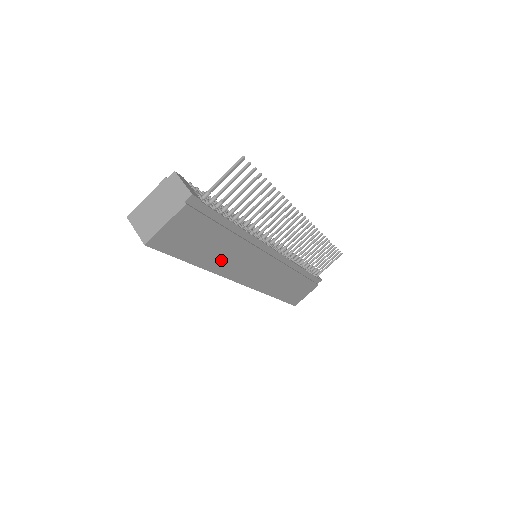
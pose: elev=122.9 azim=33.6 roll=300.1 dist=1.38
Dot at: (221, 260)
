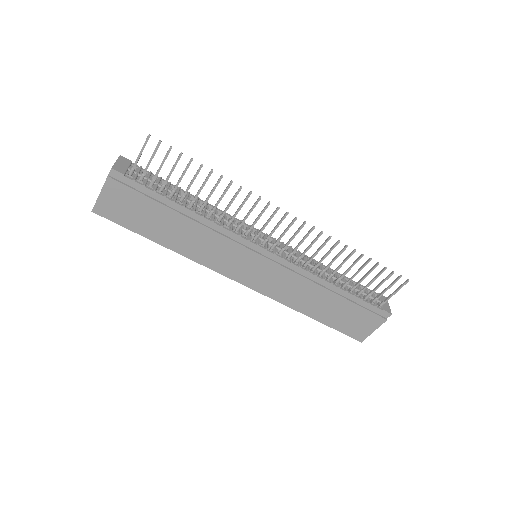
Dot at: (188, 244)
